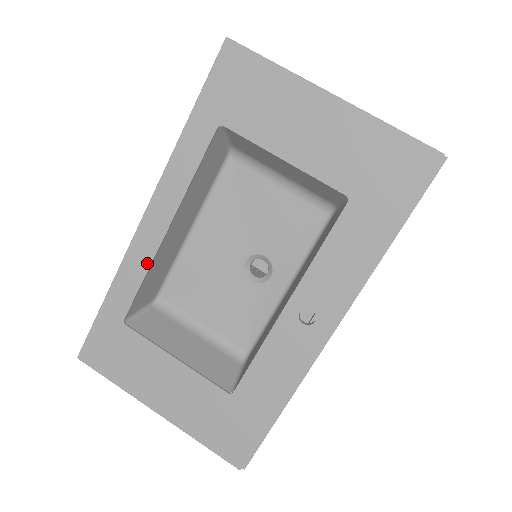
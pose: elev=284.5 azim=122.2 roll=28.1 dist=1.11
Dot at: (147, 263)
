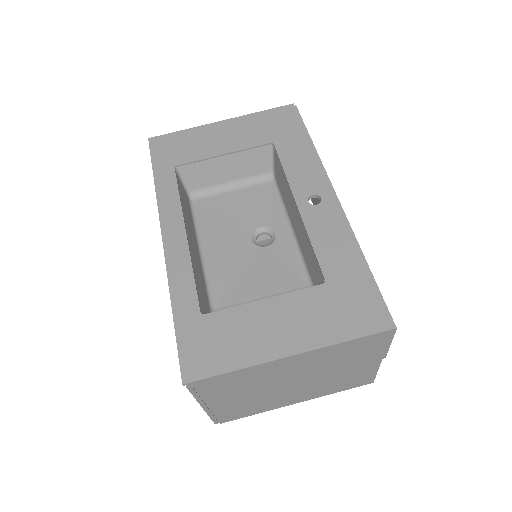
Dot at: (187, 261)
